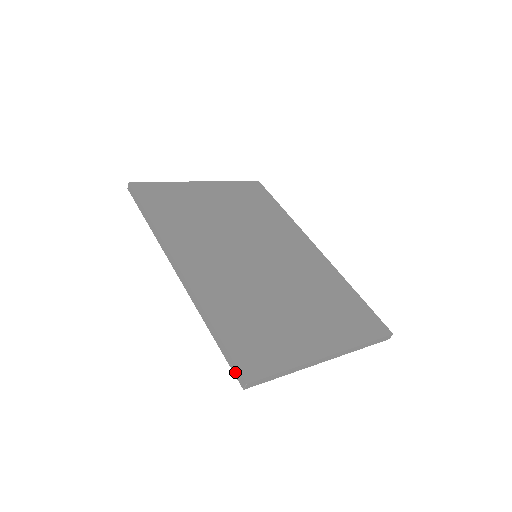
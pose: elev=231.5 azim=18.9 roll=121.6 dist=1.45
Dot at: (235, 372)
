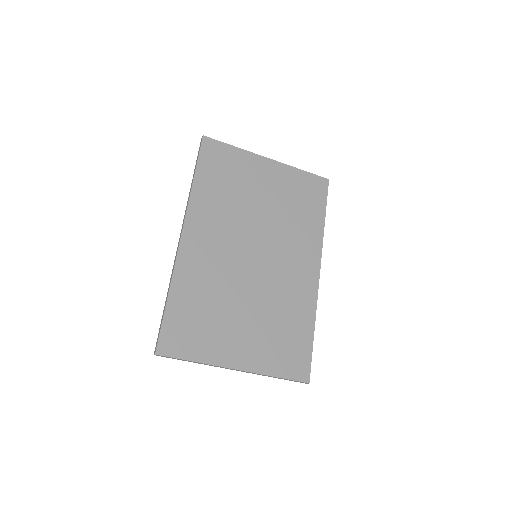
Dot at: (157, 340)
